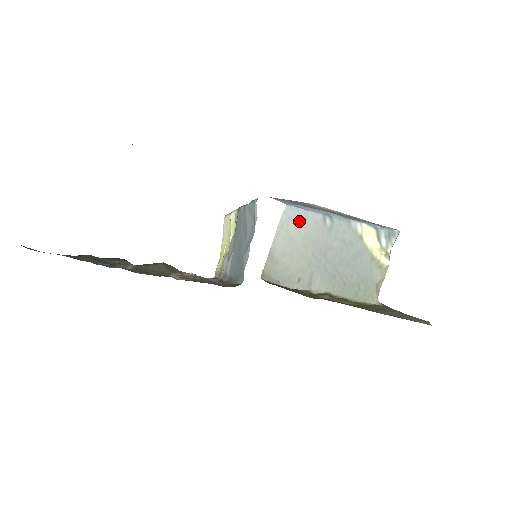
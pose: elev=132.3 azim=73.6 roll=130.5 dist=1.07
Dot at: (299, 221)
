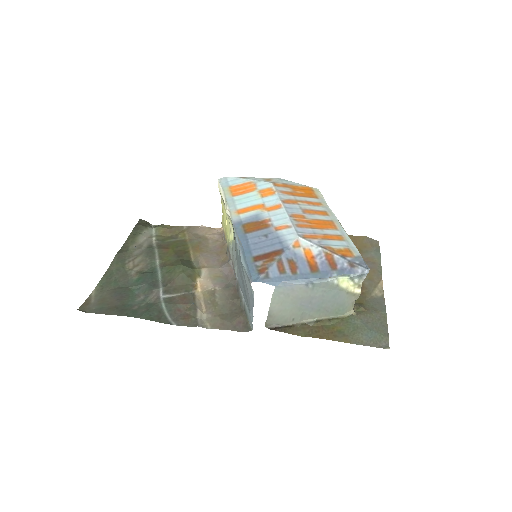
Dot at: (287, 292)
